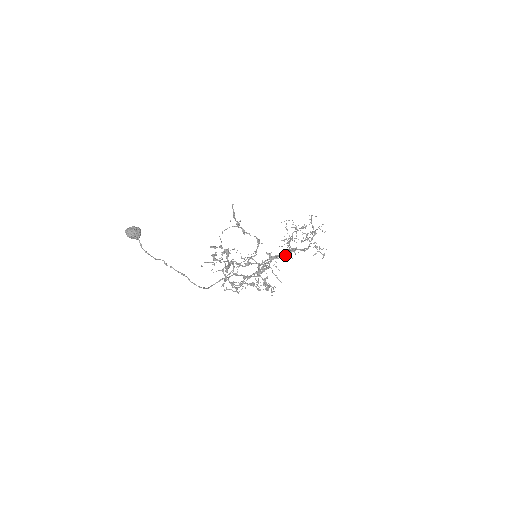
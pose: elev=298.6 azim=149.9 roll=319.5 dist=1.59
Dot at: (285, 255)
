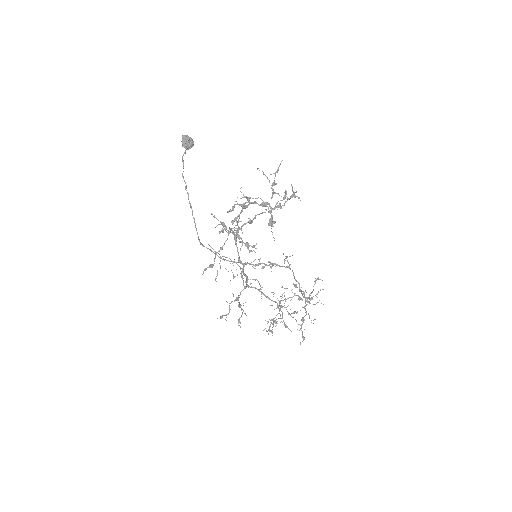
Dot at: occluded
